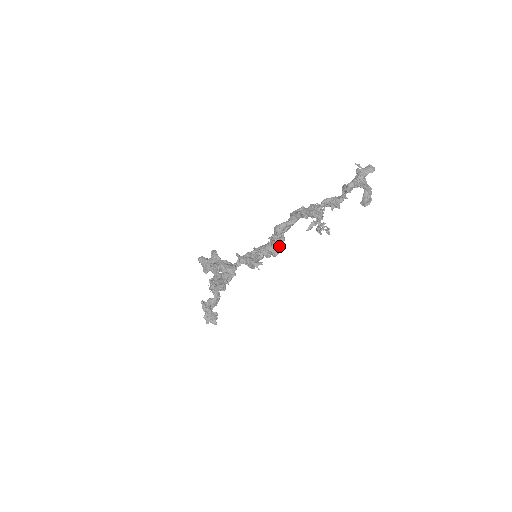
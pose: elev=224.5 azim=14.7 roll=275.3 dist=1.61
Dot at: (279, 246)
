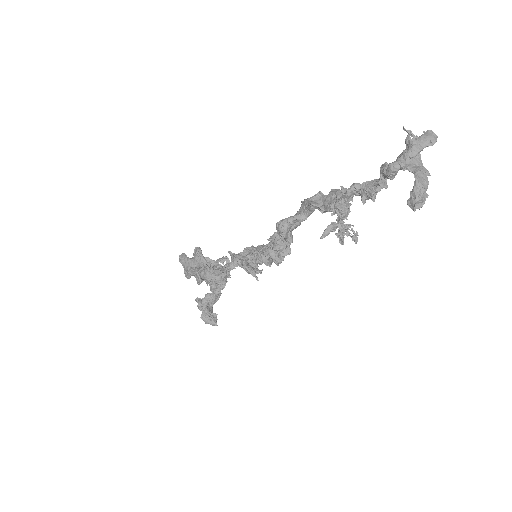
Dot at: (284, 251)
